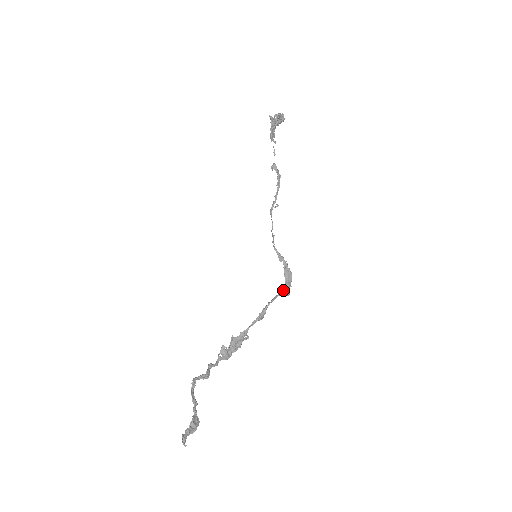
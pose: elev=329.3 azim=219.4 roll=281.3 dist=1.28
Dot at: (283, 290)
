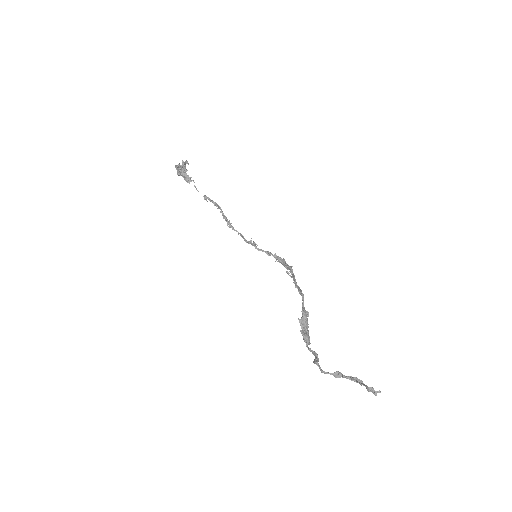
Dot at: (292, 270)
